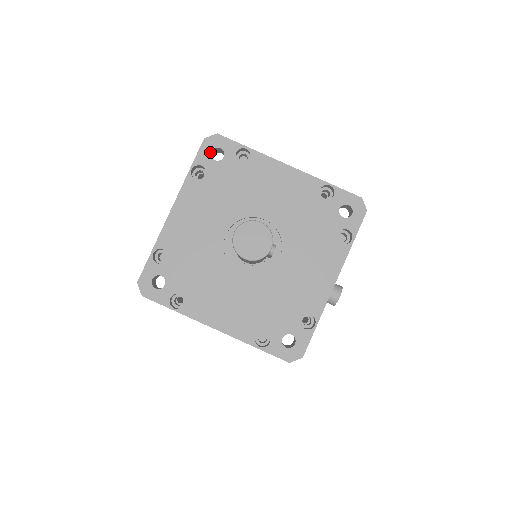
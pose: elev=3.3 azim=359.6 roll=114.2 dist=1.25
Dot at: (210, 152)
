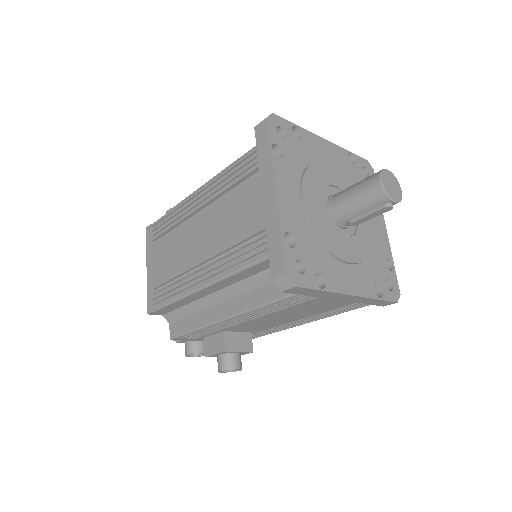
Dot at: (364, 166)
